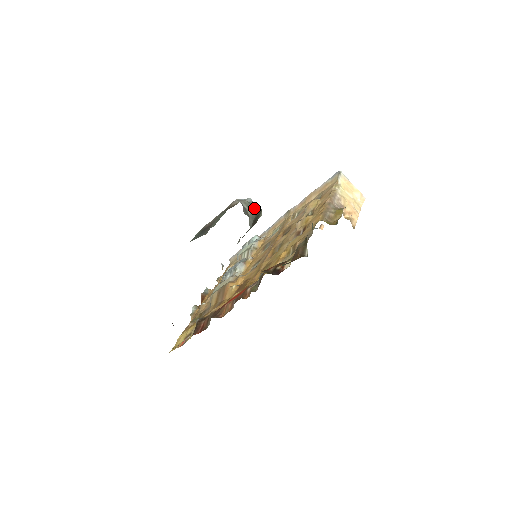
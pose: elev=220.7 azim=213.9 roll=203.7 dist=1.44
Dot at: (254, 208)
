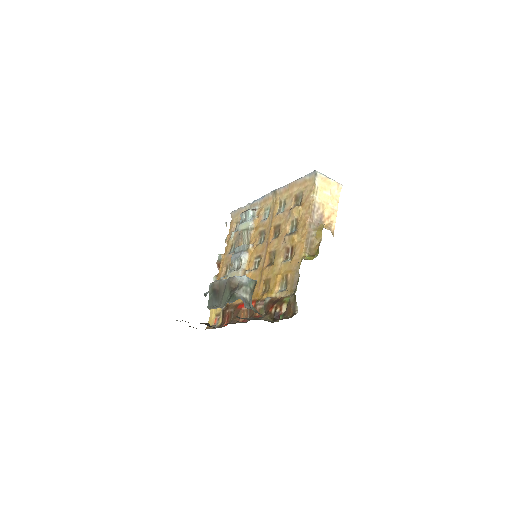
Dot at: (251, 287)
